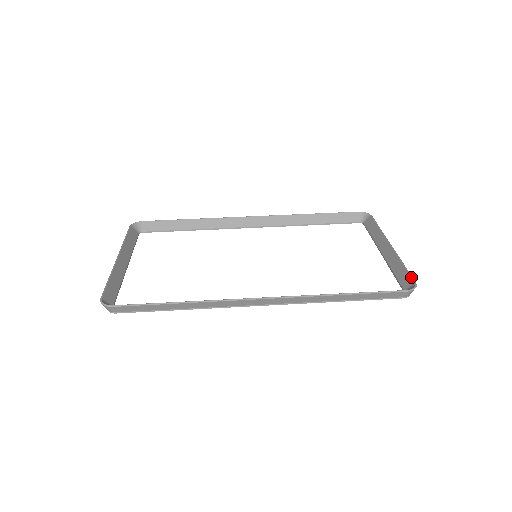
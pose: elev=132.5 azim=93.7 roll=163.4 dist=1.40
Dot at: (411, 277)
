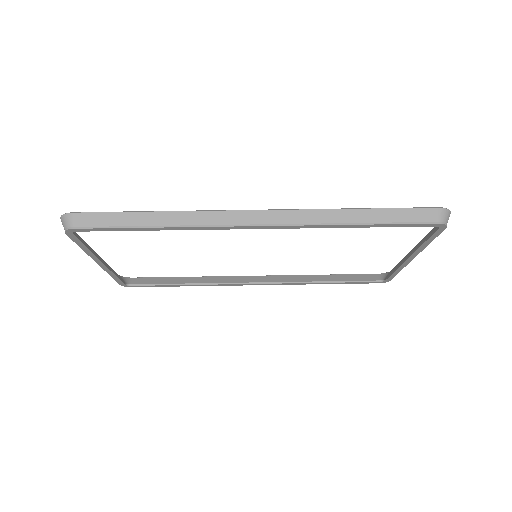
Dot at: occluded
